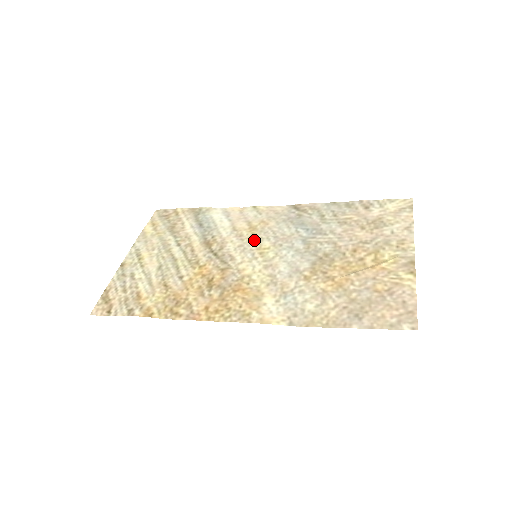
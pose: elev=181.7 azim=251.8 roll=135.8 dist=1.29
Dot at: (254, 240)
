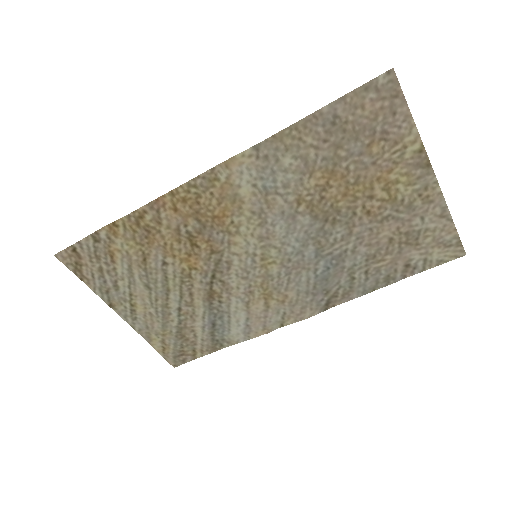
Dot at: (263, 280)
